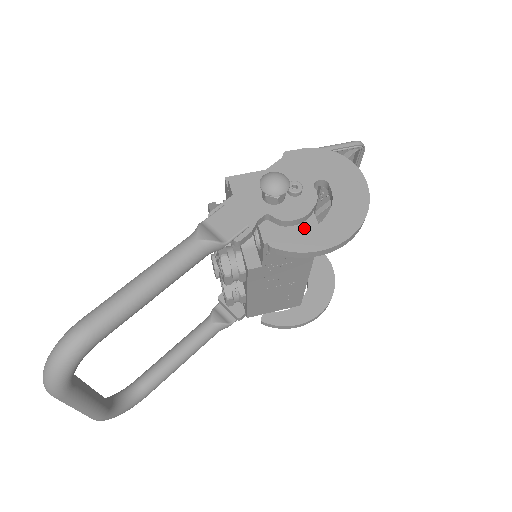
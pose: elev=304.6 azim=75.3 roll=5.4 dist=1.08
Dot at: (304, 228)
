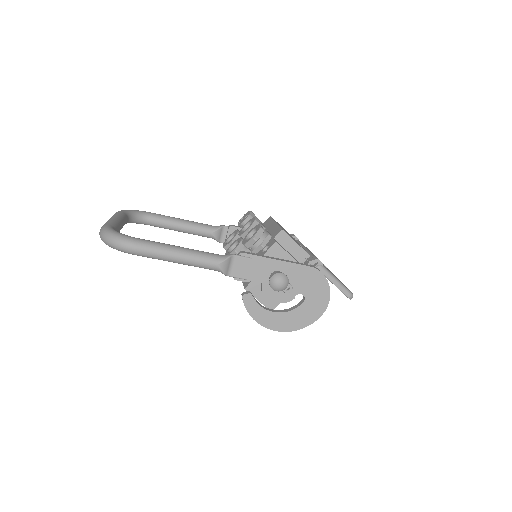
Dot at: (268, 302)
